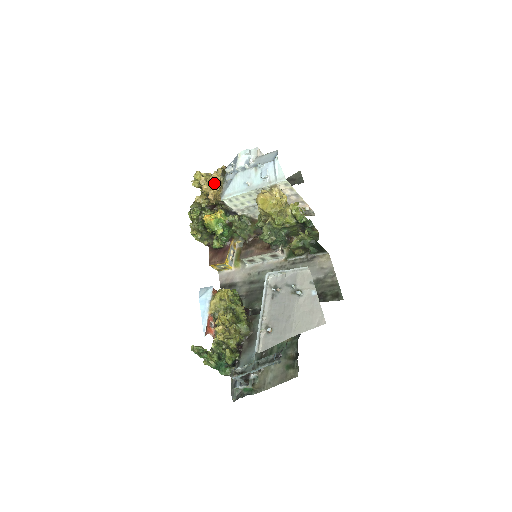
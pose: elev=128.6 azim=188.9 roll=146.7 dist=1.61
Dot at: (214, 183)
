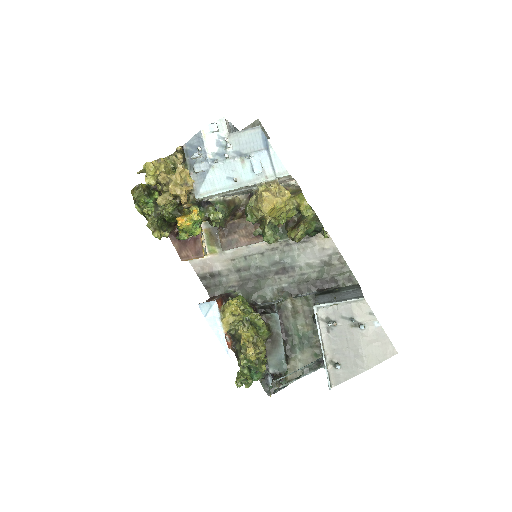
Dot at: (183, 181)
